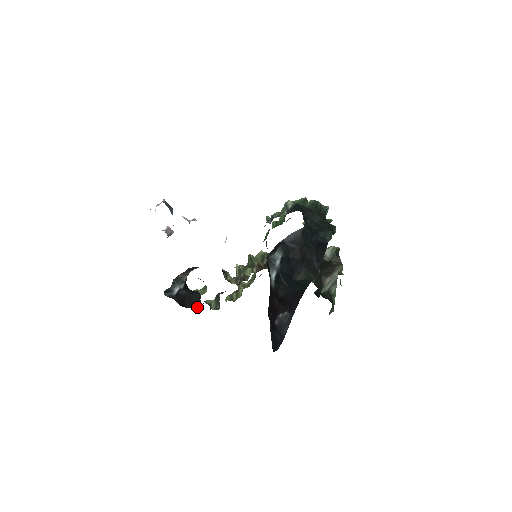
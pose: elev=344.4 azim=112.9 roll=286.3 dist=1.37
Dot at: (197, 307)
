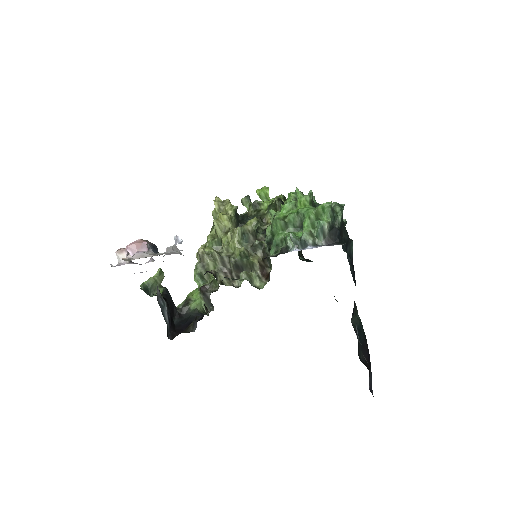
Dot at: (180, 312)
